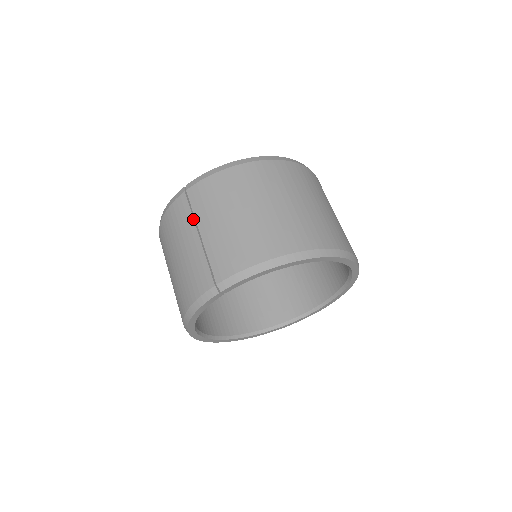
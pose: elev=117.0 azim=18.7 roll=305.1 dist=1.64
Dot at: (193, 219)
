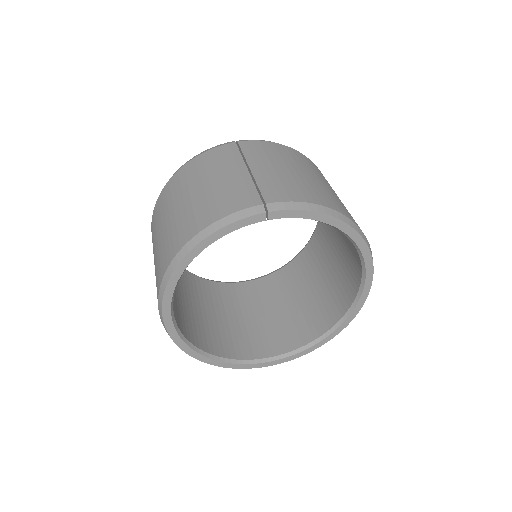
Dot at: occluded
